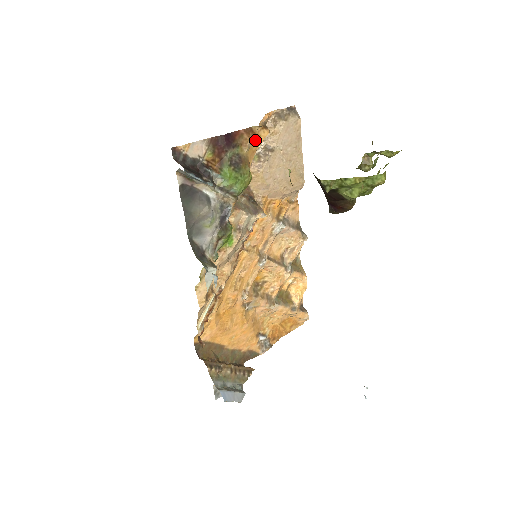
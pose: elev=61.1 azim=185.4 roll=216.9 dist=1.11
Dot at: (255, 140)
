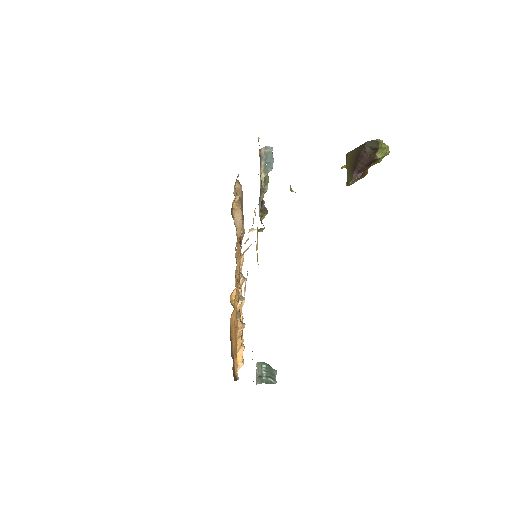
Dot at: occluded
